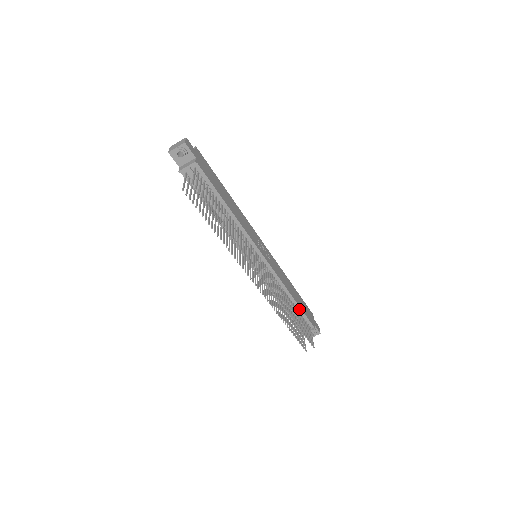
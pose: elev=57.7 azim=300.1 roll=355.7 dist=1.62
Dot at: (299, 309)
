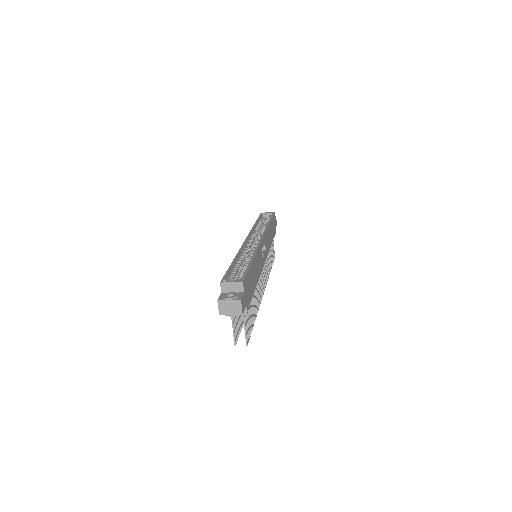
Dot at: occluded
